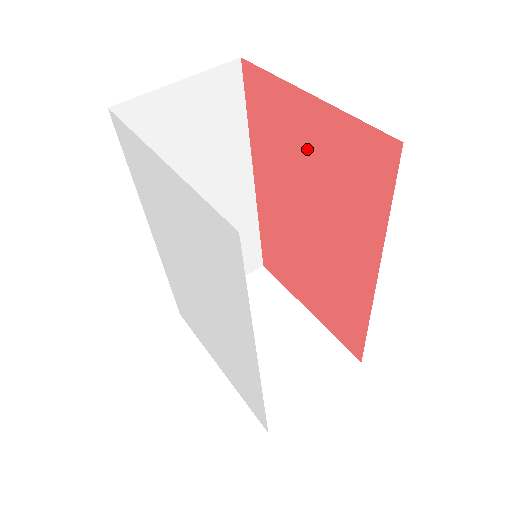
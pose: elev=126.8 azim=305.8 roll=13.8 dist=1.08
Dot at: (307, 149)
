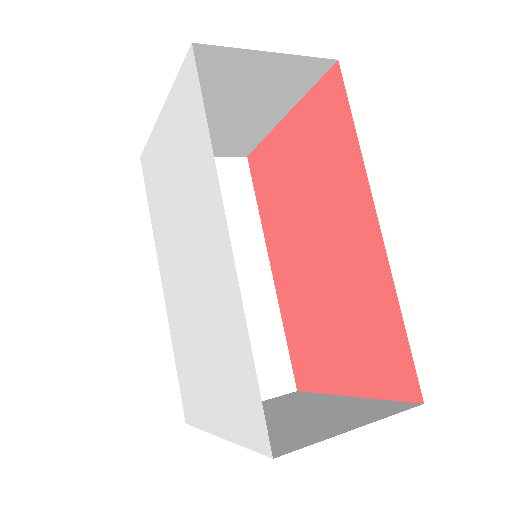
Dot at: (294, 165)
